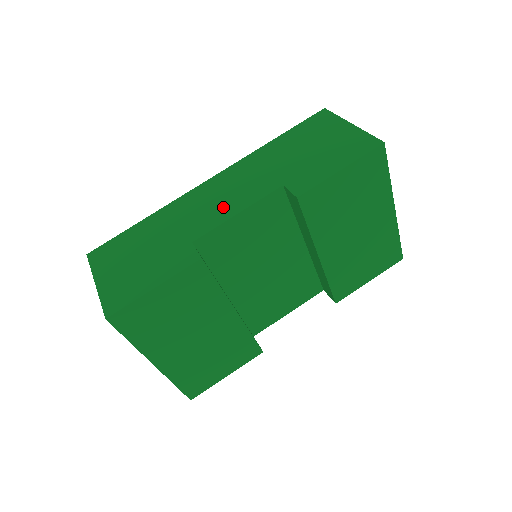
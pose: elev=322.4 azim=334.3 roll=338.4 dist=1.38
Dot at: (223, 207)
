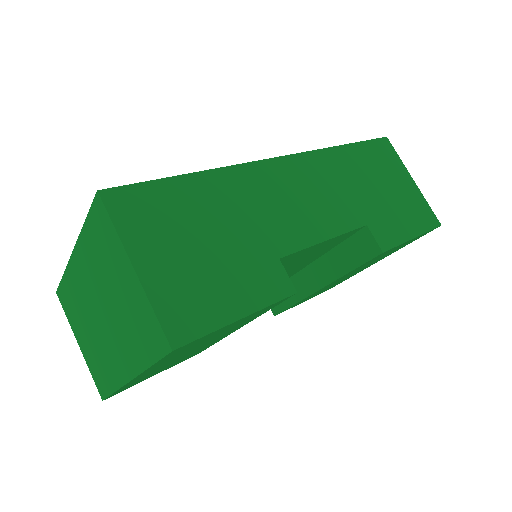
Dot at: (308, 219)
